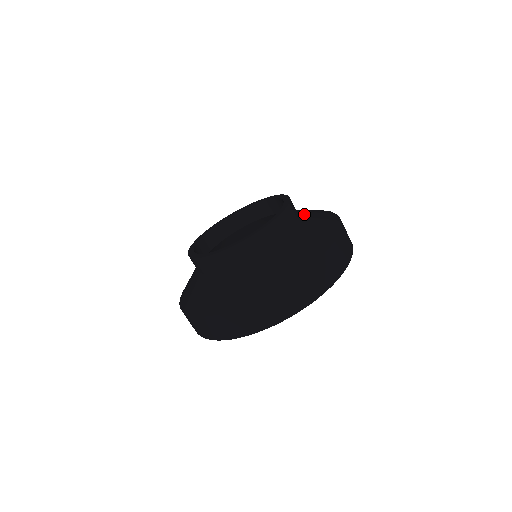
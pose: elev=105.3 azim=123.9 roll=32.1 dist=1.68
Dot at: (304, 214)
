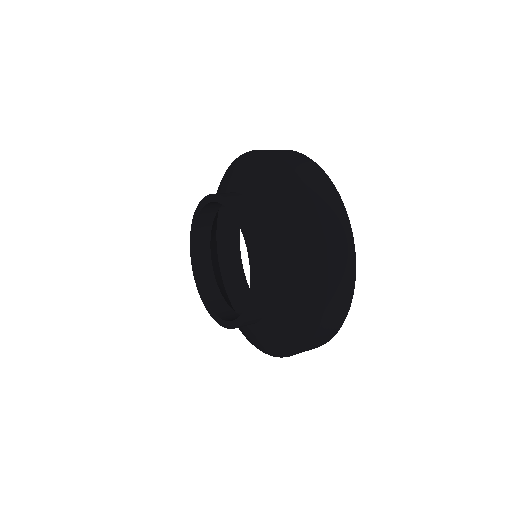
Dot at: (267, 212)
